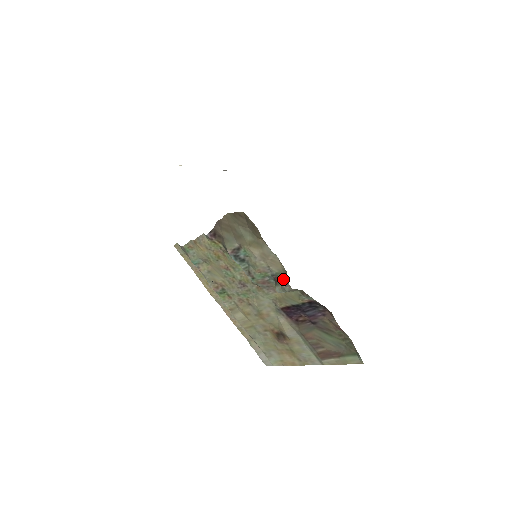
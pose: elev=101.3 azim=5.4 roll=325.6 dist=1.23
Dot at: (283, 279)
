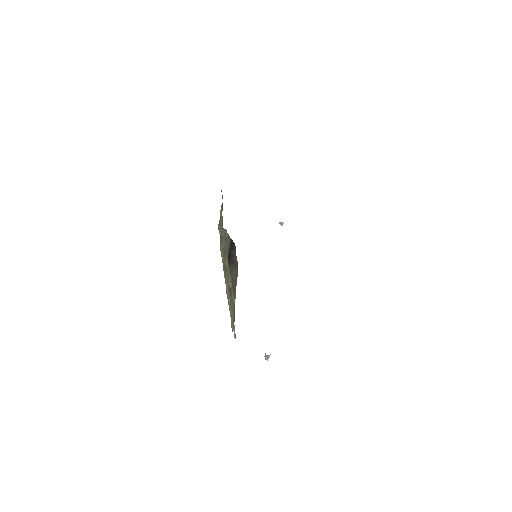
Dot at: occluded
